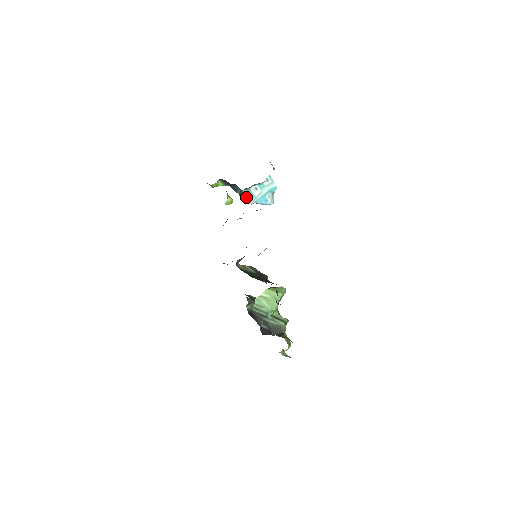
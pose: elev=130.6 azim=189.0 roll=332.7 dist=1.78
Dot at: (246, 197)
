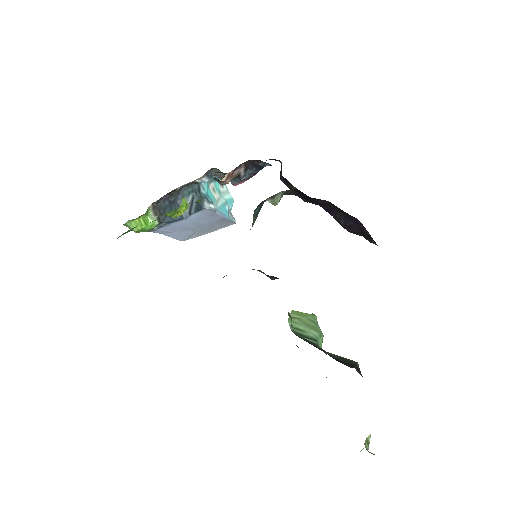
Dot at: (206, 196)
